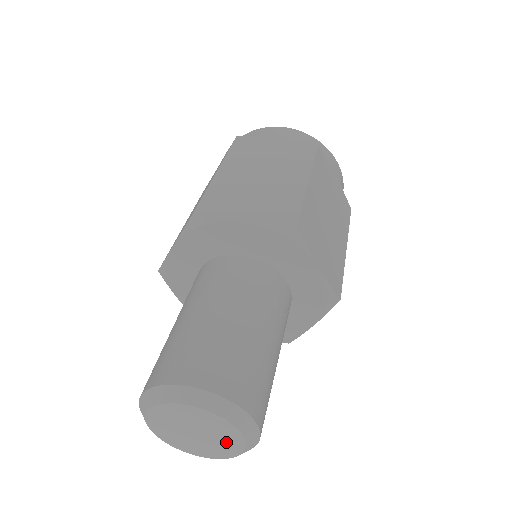
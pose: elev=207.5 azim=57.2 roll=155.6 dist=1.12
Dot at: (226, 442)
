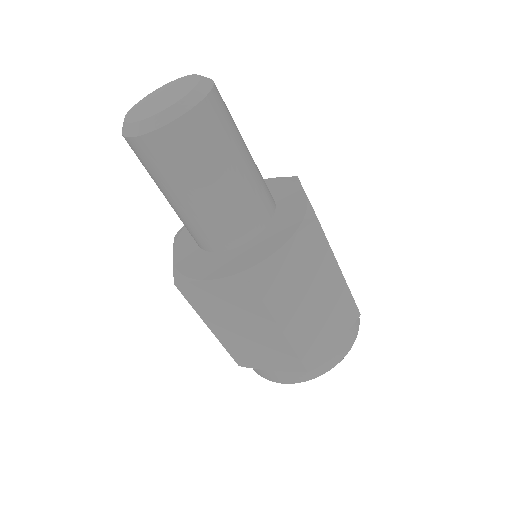
Dot at: (180, 93)
